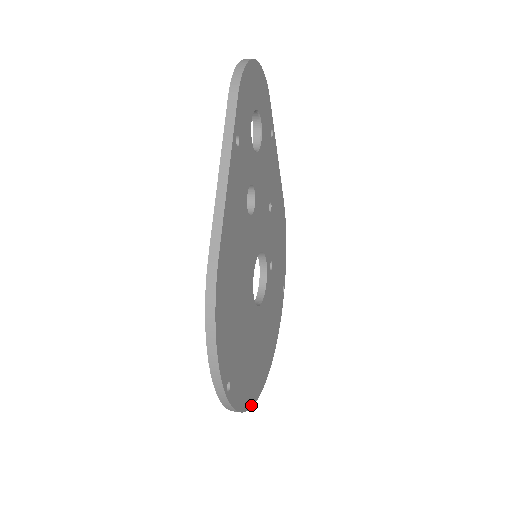
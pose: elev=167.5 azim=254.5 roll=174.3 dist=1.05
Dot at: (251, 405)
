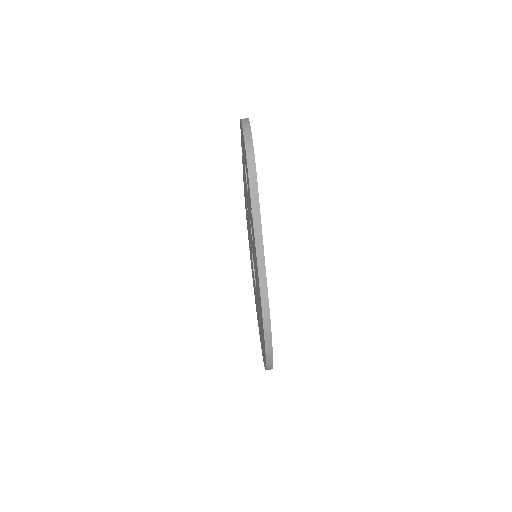
Dot at: occluded
